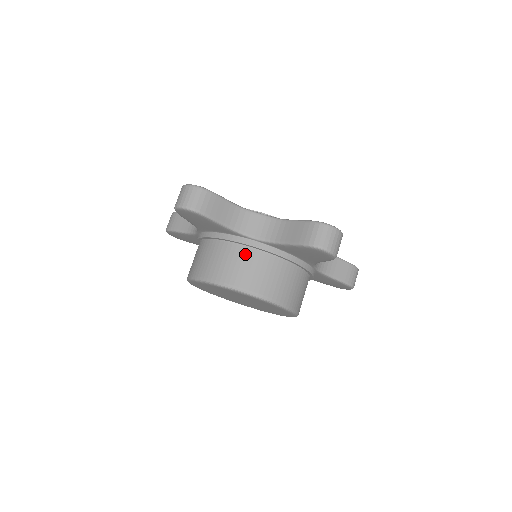
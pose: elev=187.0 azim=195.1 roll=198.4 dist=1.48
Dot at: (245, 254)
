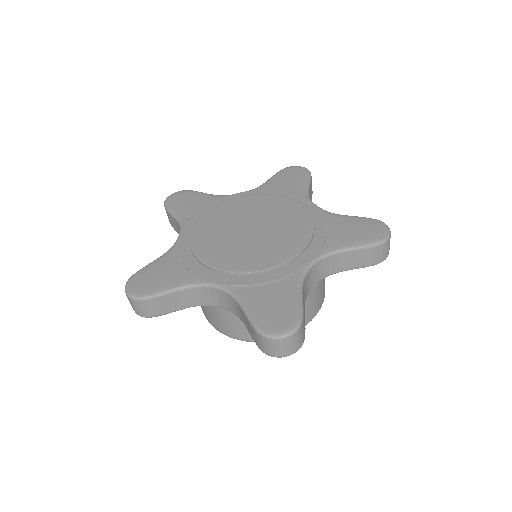
Dot at: (307, 298)
